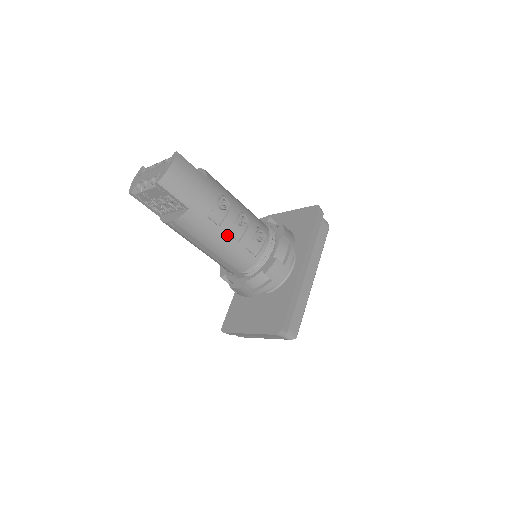
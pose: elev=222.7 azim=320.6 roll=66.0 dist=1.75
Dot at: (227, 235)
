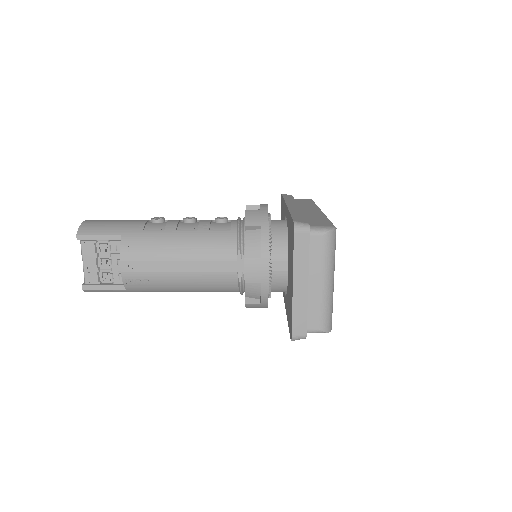
Dot at: (180, 232)
